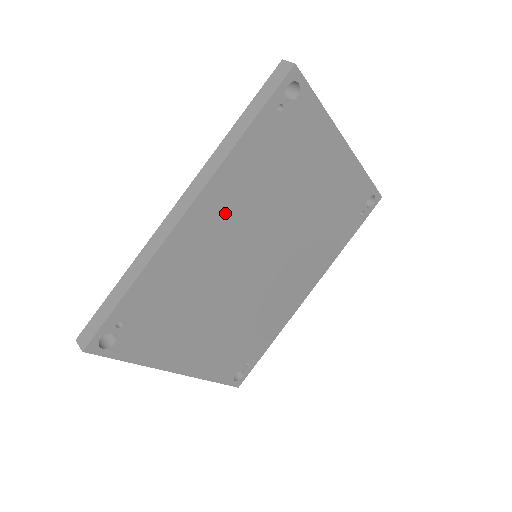
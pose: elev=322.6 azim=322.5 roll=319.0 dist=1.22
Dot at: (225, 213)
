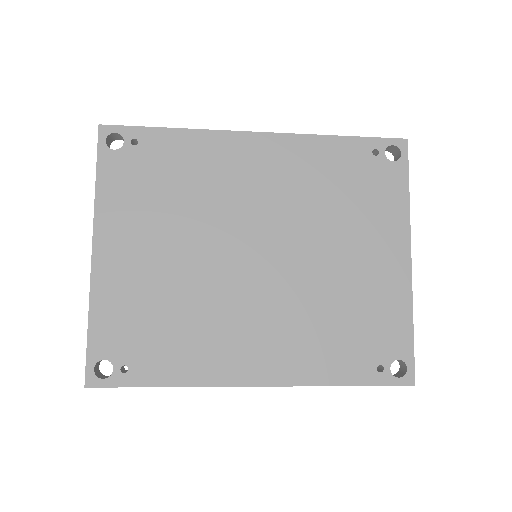
Dot at: (275, 171)
